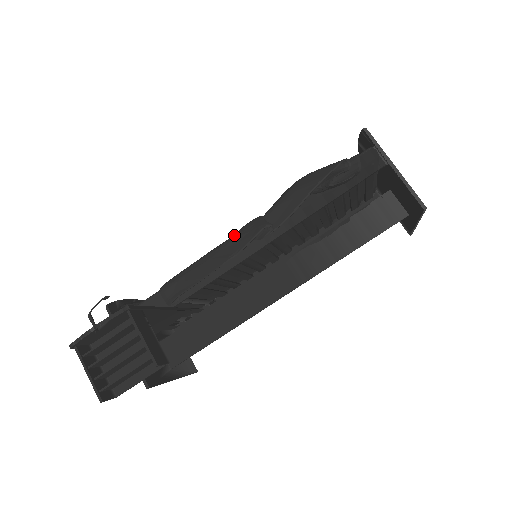
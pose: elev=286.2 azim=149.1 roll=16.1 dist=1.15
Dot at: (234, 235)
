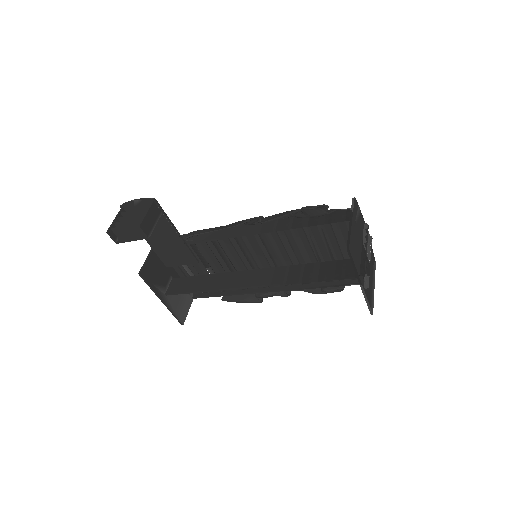
Dot at: (242, 220)
